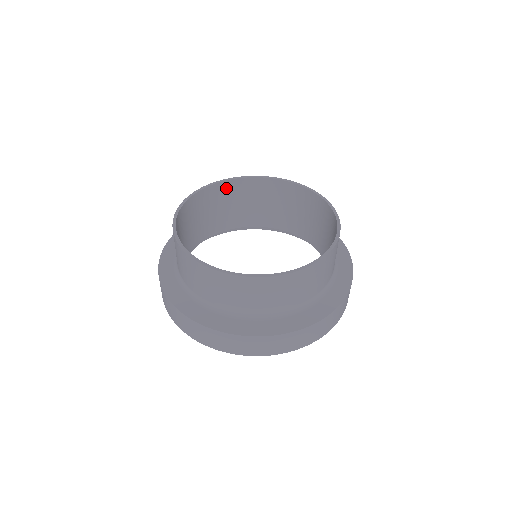
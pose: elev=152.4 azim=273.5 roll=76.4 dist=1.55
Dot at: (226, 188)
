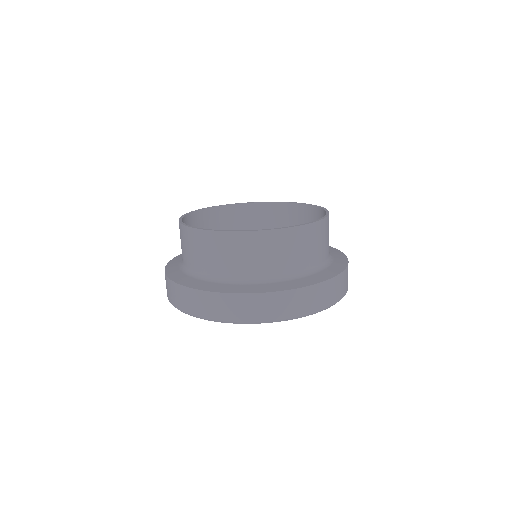
Dot at: (241, 211)
